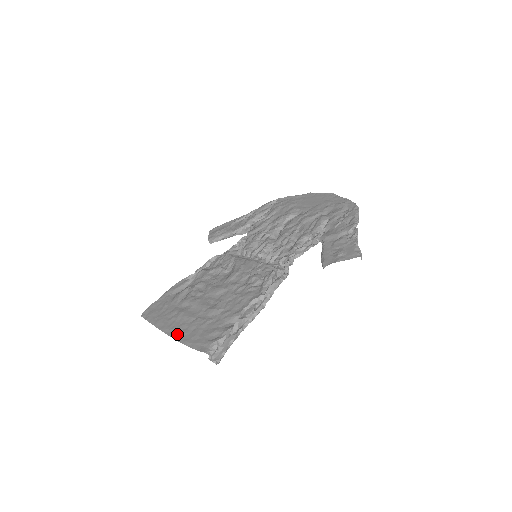
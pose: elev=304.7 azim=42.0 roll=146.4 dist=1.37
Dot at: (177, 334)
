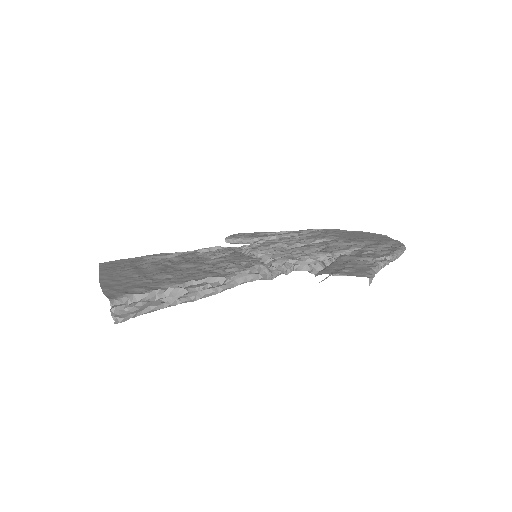
Dot at: (107, 281)
